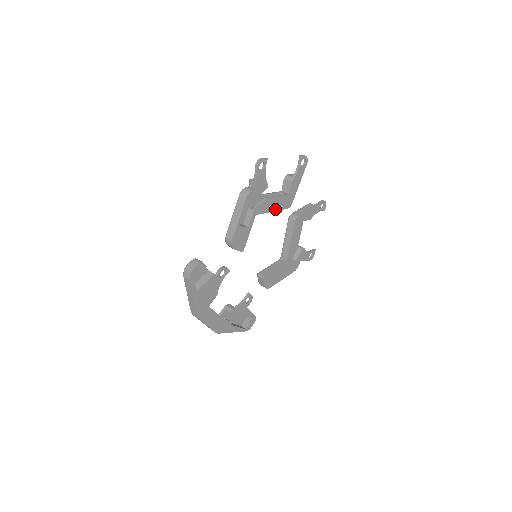
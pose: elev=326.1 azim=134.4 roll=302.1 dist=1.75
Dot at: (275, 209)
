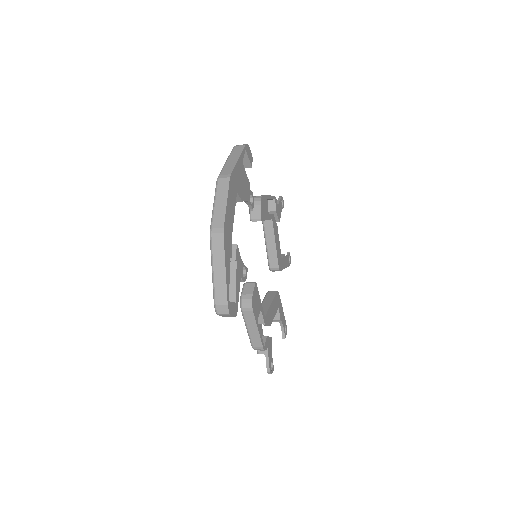
Dot at: (276, 247)
